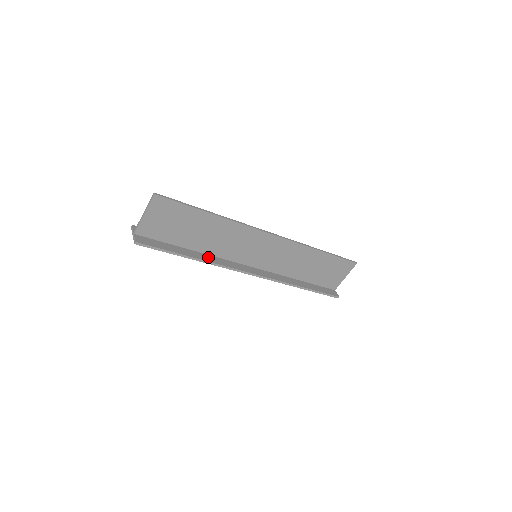
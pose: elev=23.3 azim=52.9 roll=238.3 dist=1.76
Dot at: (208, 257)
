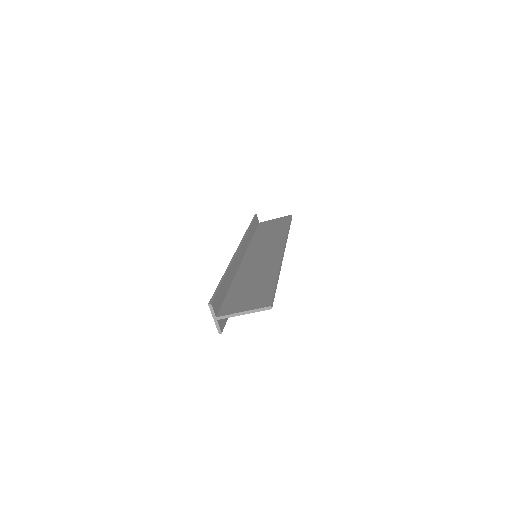
Dot at: occluded
